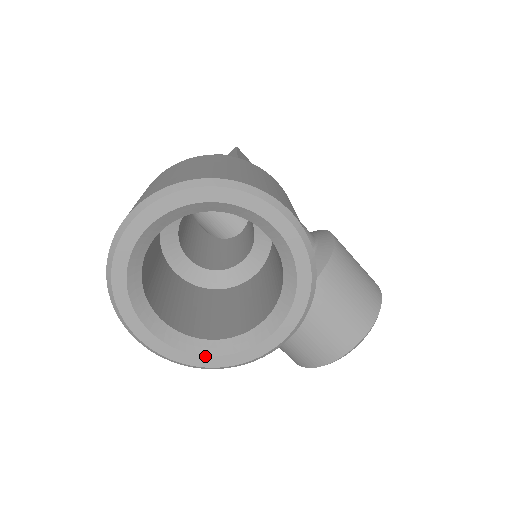
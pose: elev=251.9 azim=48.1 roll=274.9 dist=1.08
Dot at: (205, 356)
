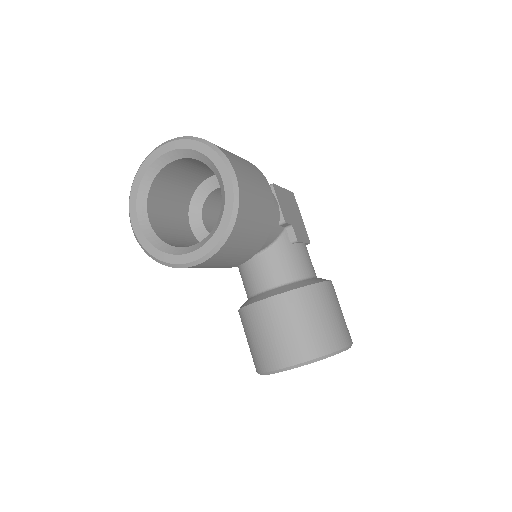
Dot at: (156, 248)
